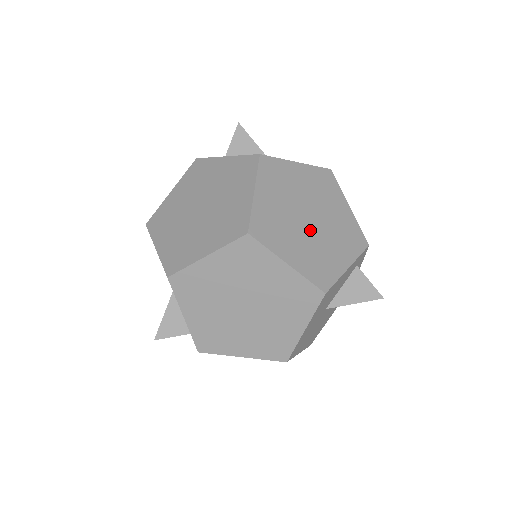
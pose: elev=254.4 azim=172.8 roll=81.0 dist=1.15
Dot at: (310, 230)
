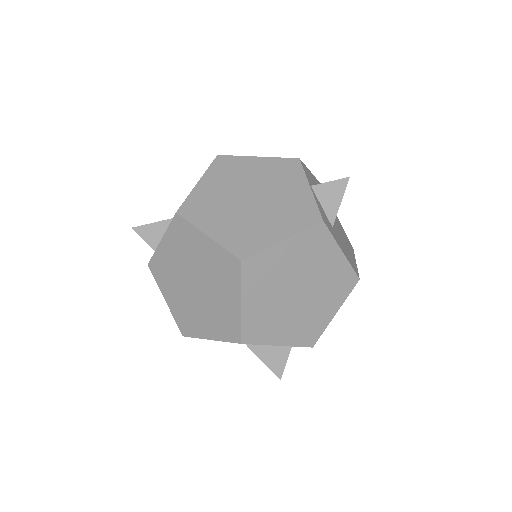
Dot at: (286, 300)
